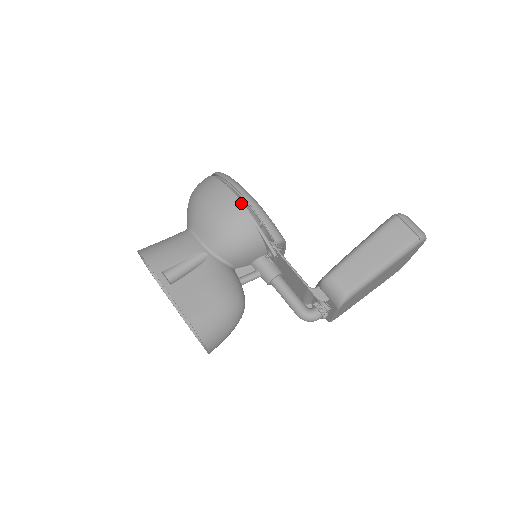
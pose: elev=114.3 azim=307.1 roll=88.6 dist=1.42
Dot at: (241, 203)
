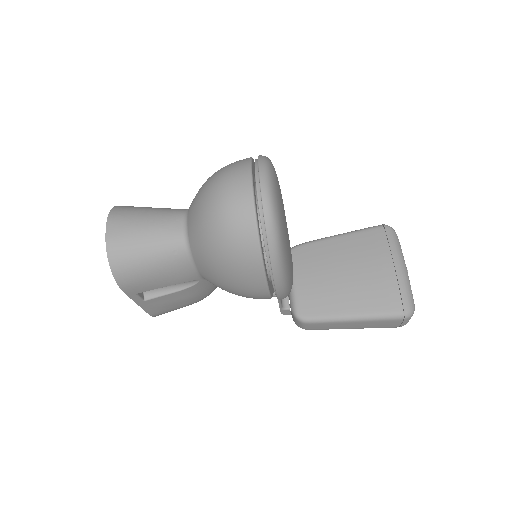
Dot at: (268, 295)
